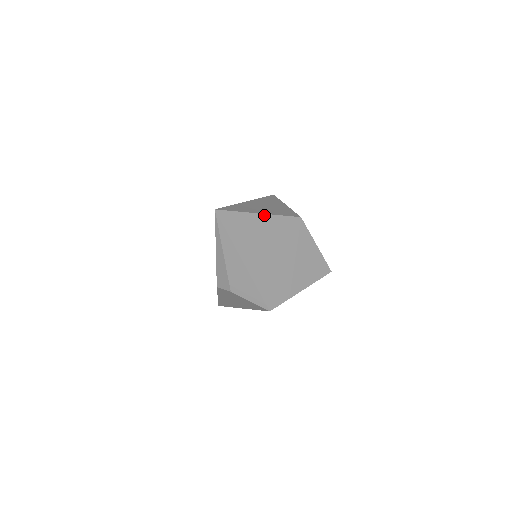
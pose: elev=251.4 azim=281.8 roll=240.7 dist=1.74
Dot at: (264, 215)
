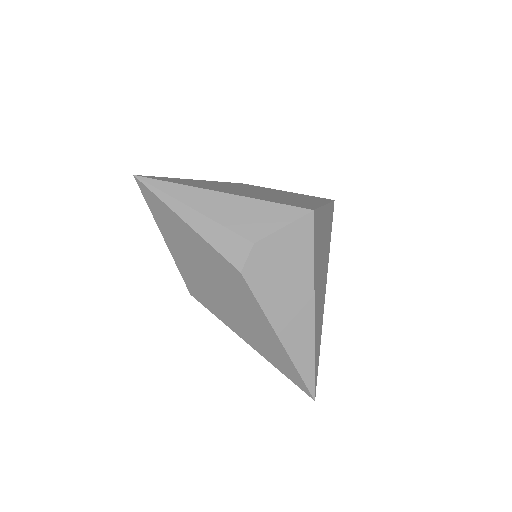
Dot at: occluded
